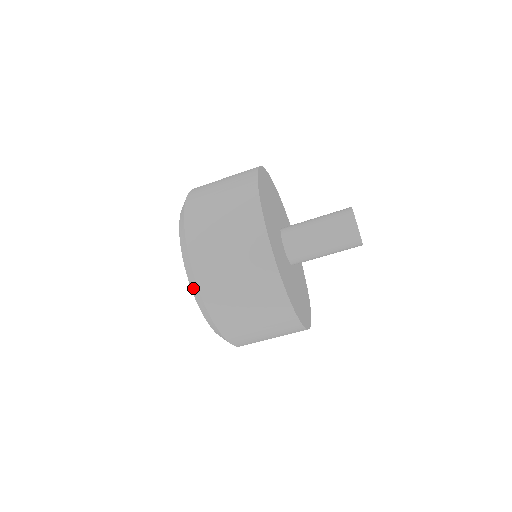
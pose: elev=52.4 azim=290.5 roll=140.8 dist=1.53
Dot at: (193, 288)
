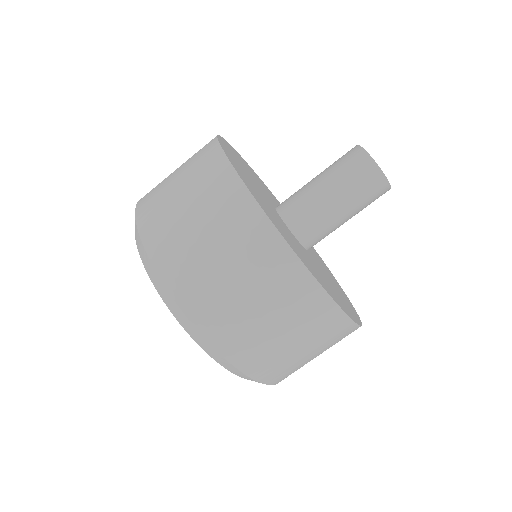
Dot at: (177, 315)
